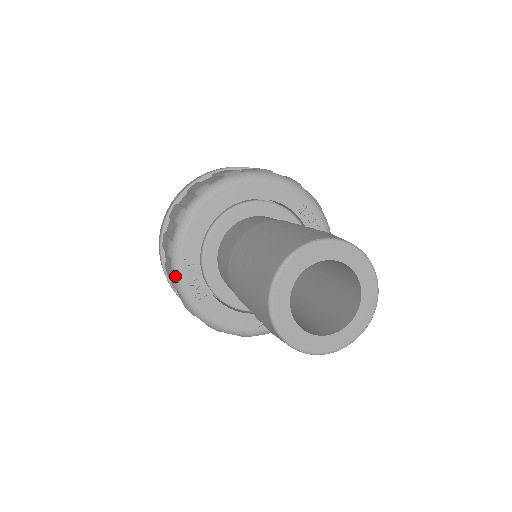
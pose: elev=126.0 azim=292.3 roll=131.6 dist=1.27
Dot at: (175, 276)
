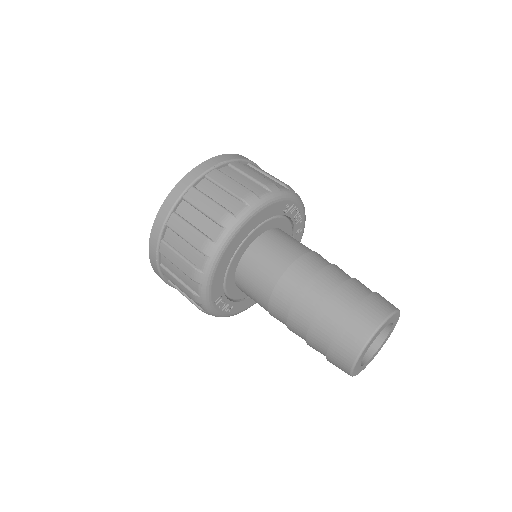
Dot at: (209, 312)
